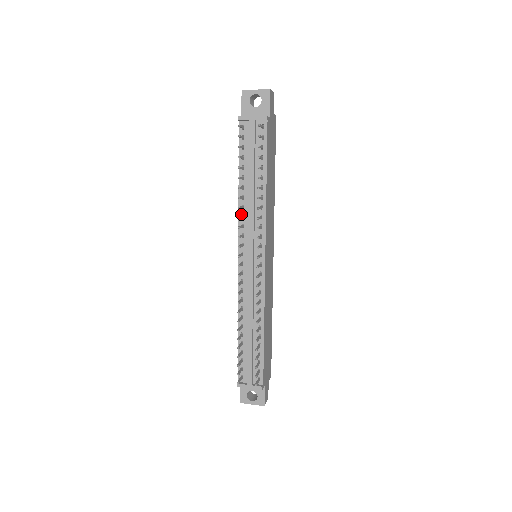
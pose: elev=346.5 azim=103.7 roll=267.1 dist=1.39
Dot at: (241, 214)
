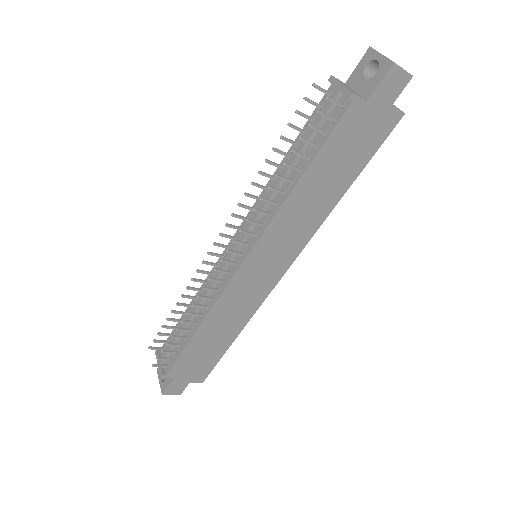
Dot at: (262, 196)
